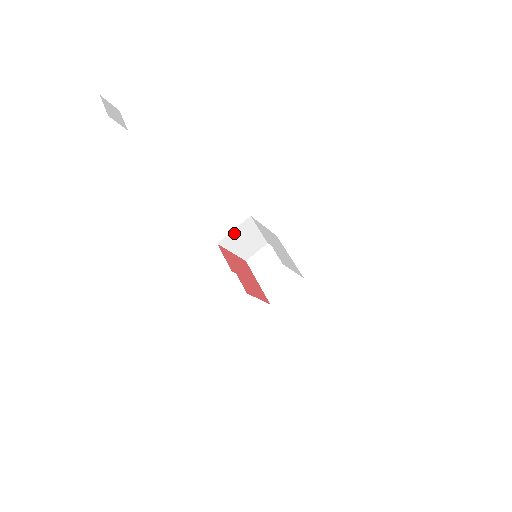
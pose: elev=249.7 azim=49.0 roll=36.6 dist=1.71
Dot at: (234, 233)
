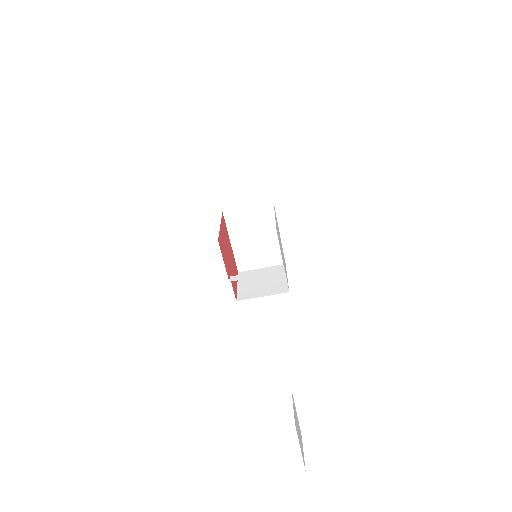
Dot at: occluded
